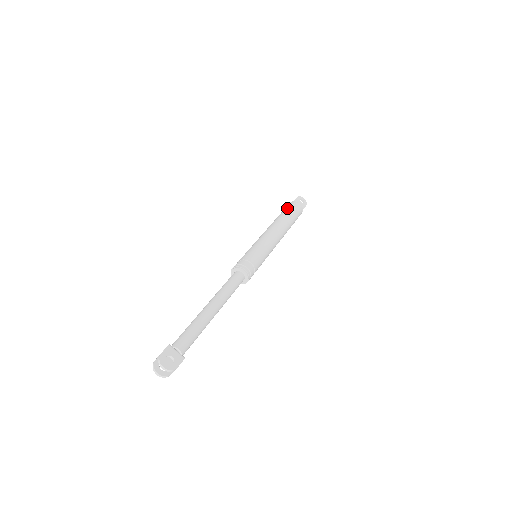
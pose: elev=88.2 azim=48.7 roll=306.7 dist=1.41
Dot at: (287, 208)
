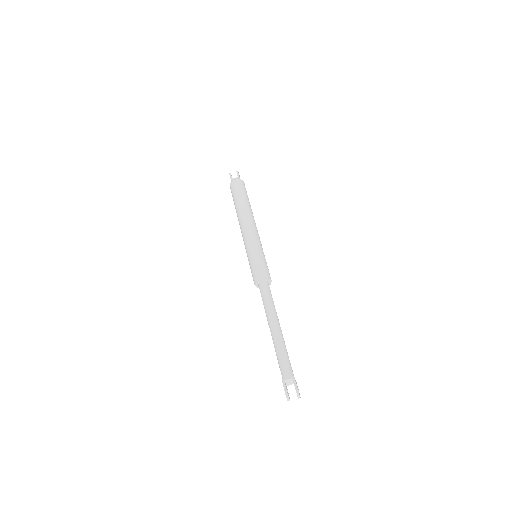
Dot at: (243, 191)
